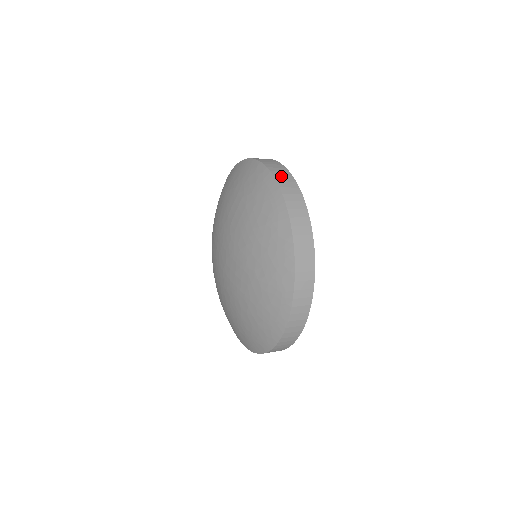
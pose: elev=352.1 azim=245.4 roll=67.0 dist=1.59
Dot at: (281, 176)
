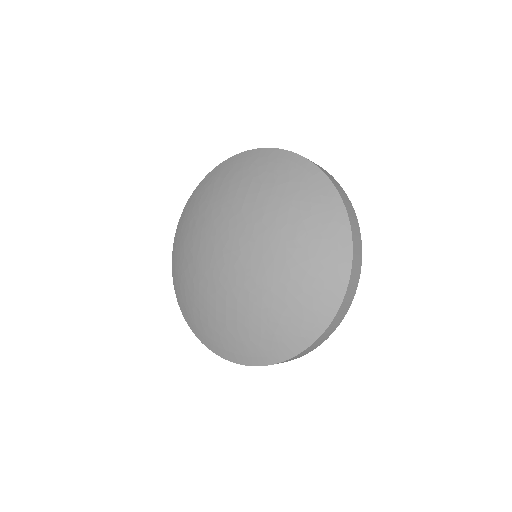
Dot at: occluded
